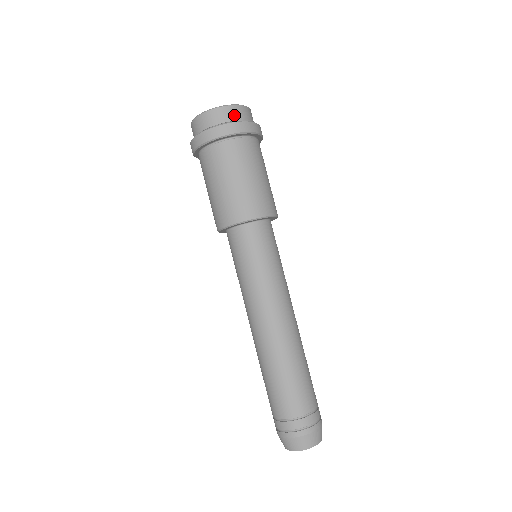
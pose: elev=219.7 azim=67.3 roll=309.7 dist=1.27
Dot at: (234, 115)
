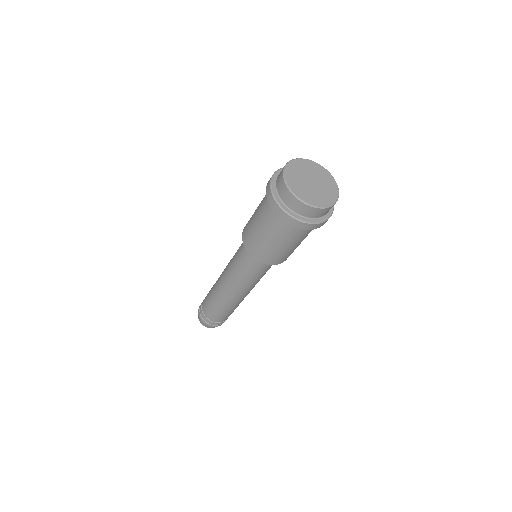
Dot at: occluded
